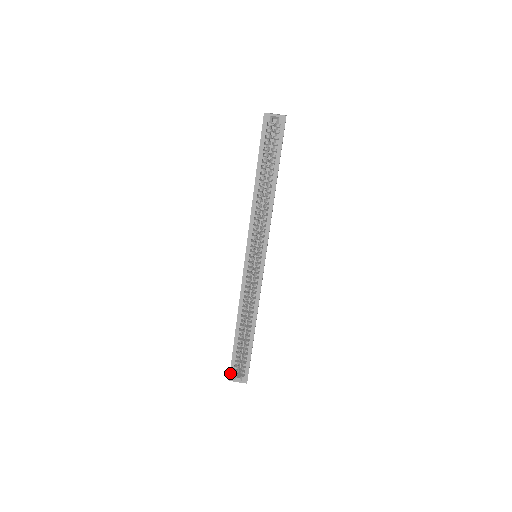
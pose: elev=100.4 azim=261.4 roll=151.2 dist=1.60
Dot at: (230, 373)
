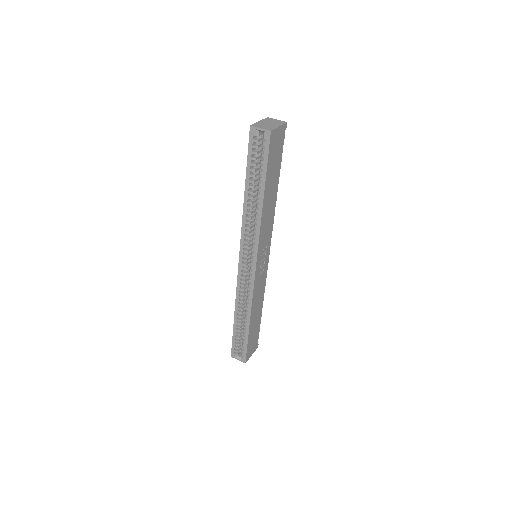
Dot at: (231, 351)
